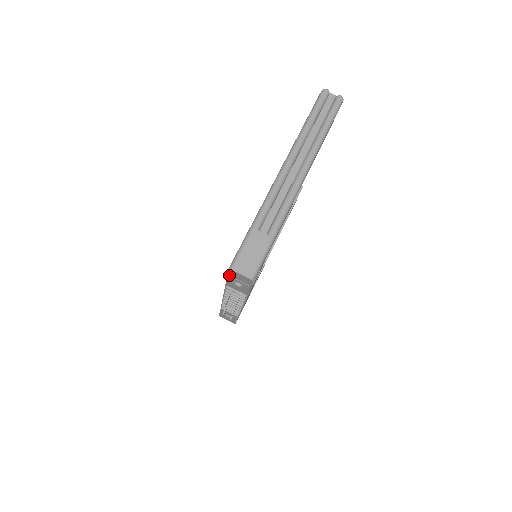
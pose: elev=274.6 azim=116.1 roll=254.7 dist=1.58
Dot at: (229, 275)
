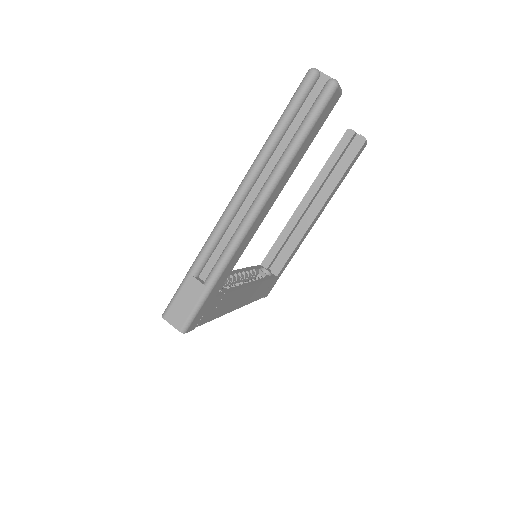
Dot at: occluded
